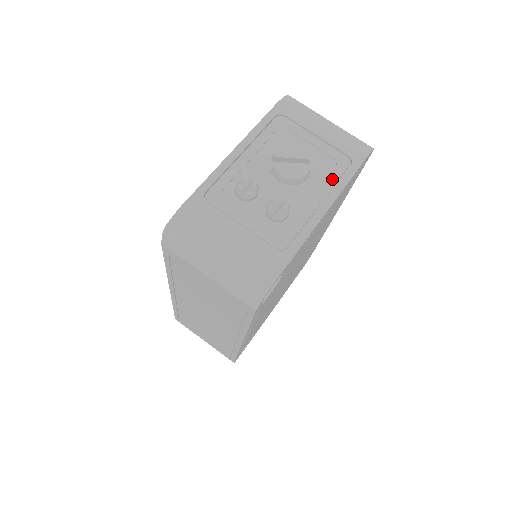
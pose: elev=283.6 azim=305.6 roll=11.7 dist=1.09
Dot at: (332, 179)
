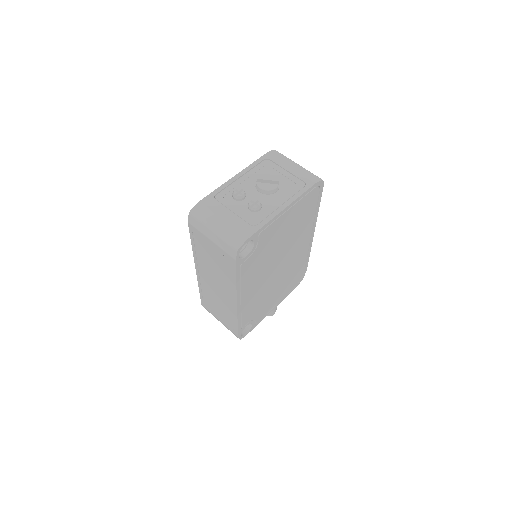
Dot at: (291, 193)
